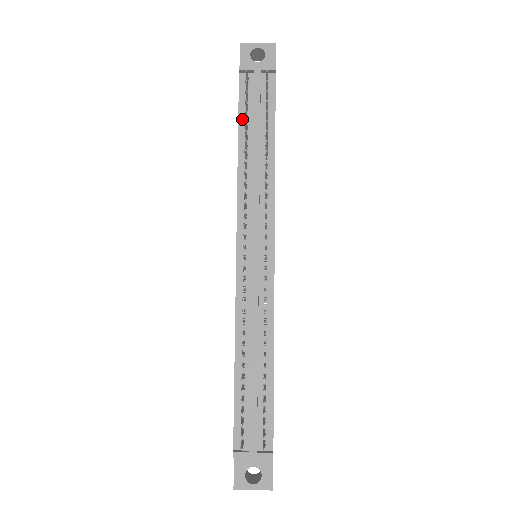
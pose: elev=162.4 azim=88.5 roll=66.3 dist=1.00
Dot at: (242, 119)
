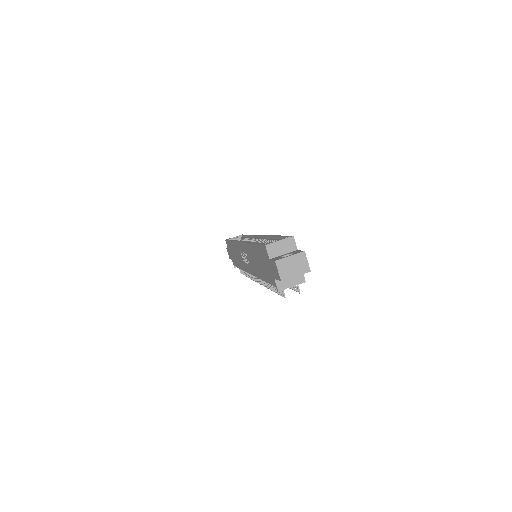
Dot at: occluded
